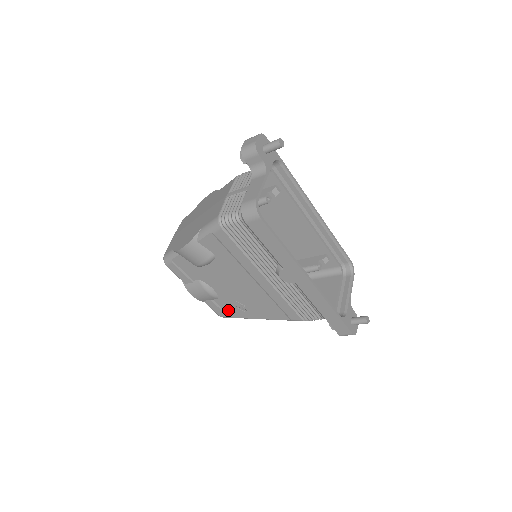
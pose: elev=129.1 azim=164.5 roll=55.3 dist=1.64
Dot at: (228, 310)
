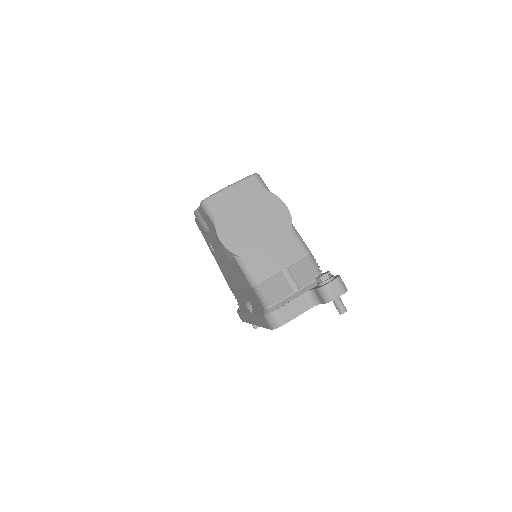
Dot at: occluded
